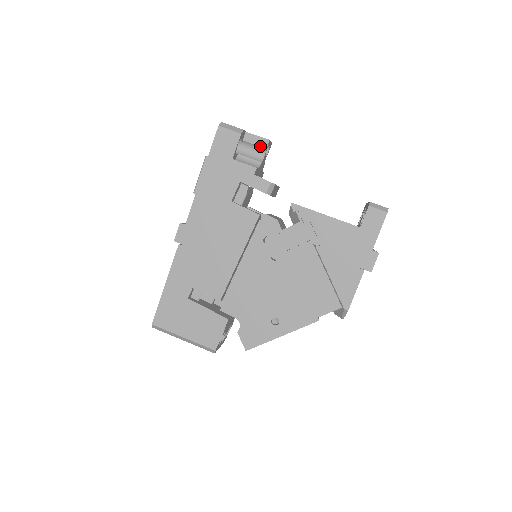
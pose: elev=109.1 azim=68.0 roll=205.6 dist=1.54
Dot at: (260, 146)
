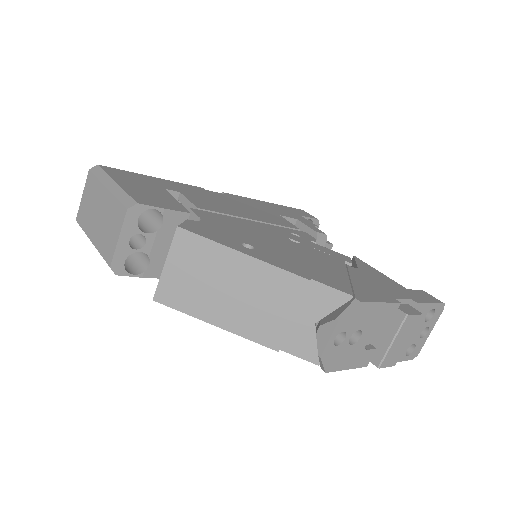
Dot at: occluded
